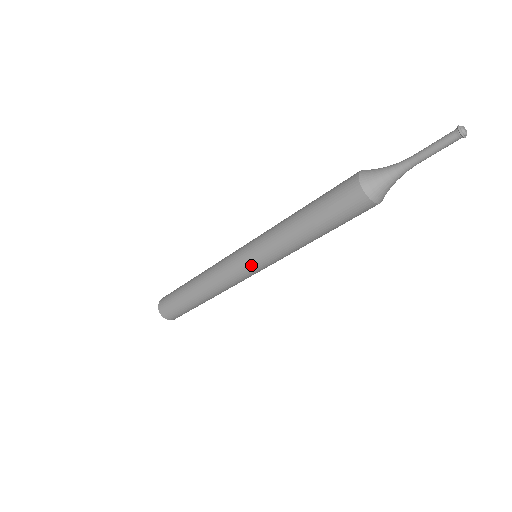
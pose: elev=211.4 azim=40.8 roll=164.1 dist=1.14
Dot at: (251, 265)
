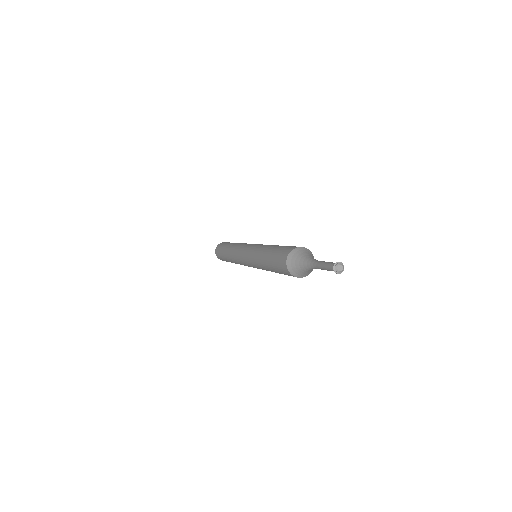
Dot at: (247, 263)
